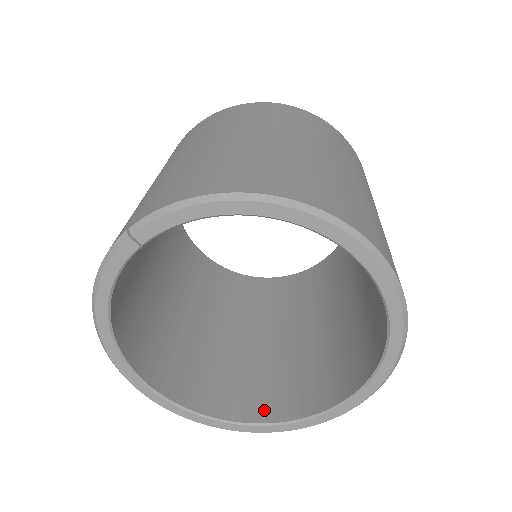
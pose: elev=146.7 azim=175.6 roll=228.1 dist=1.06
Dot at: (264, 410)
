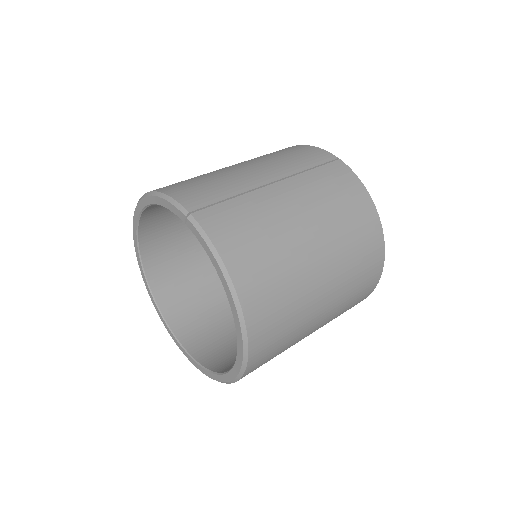
Dot at: (166, 299)
